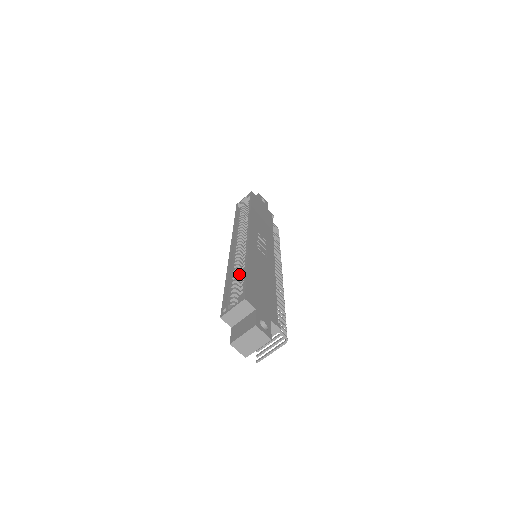
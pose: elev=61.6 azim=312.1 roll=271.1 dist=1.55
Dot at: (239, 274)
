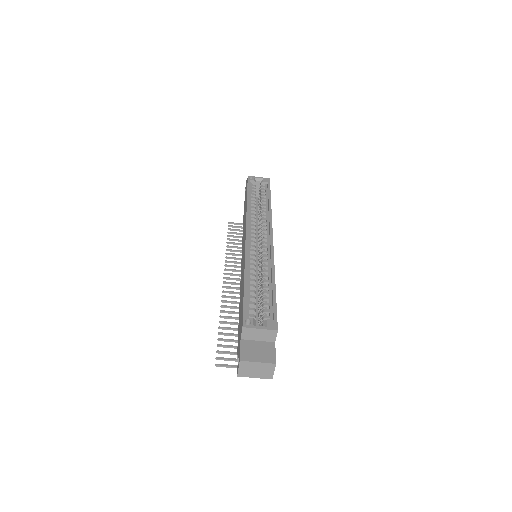
Dot at: (255, 279)
